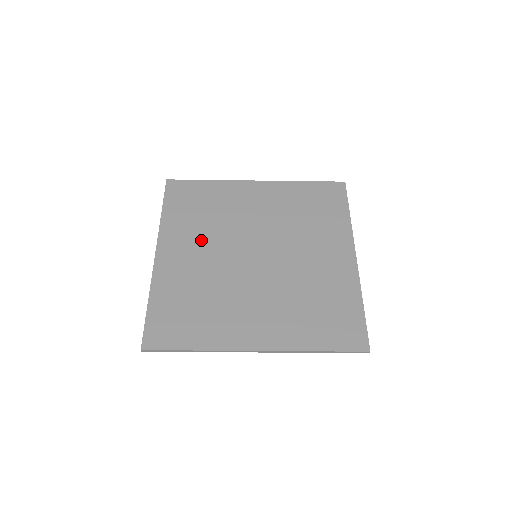
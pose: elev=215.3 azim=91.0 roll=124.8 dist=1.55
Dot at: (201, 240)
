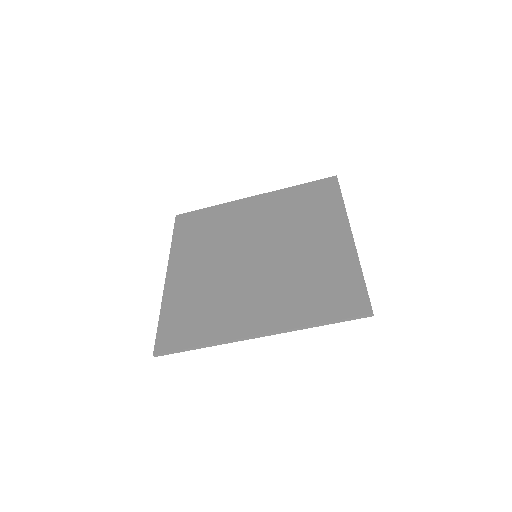
Dot at: (206, 254)
